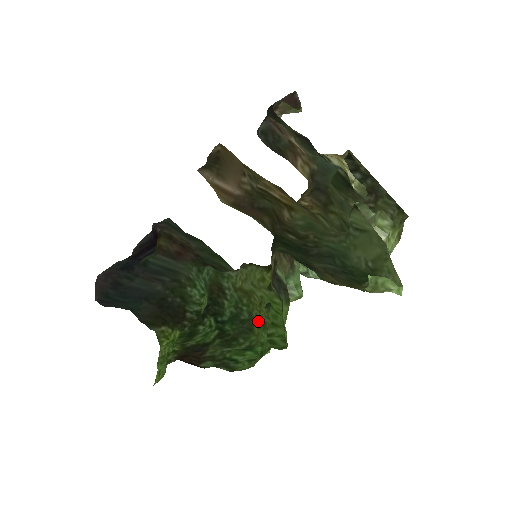
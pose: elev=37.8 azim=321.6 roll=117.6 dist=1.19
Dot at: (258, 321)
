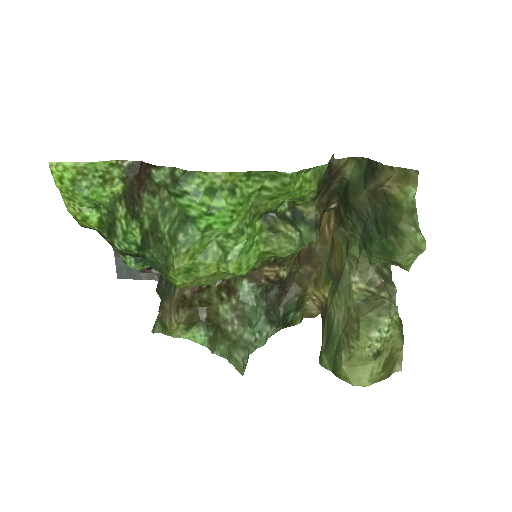
Dot at: (175, 284)
